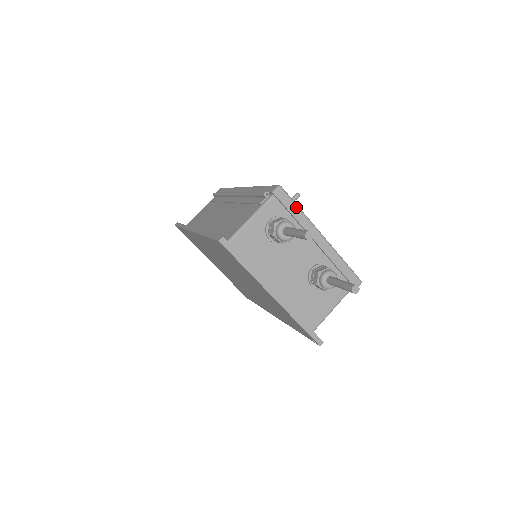
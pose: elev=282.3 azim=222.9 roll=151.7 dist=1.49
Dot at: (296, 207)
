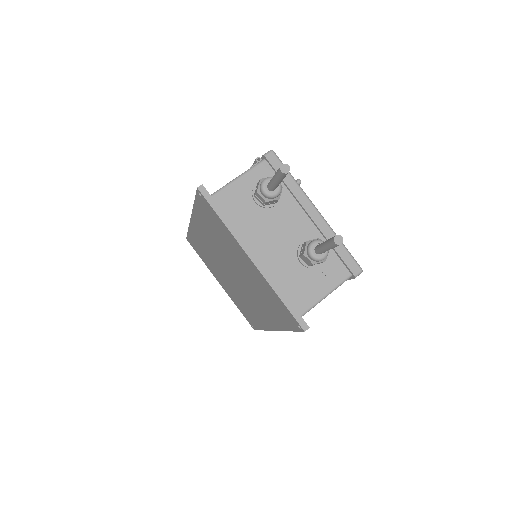
Dot at: (288, 174)
